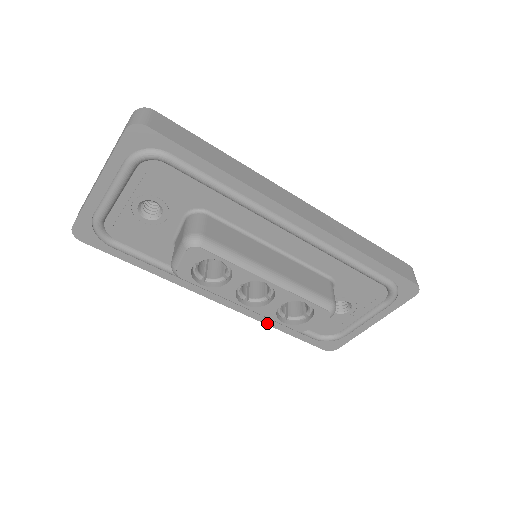
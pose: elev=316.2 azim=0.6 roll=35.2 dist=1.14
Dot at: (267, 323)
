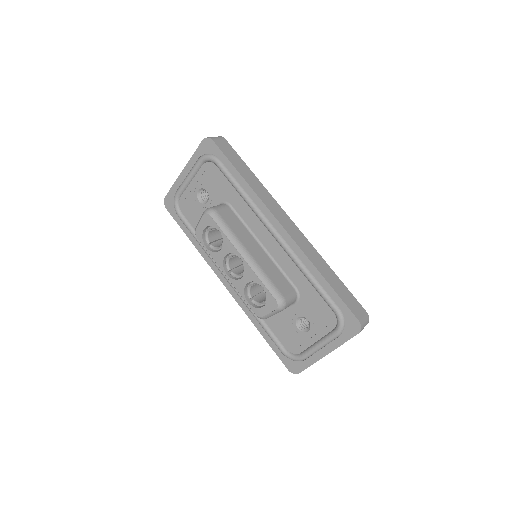
Dot at: (252, 320)
